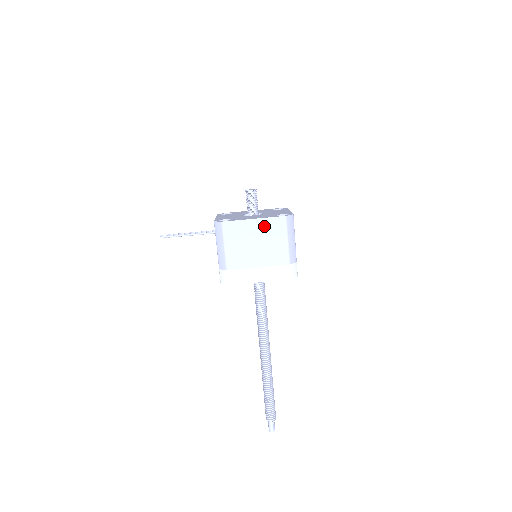
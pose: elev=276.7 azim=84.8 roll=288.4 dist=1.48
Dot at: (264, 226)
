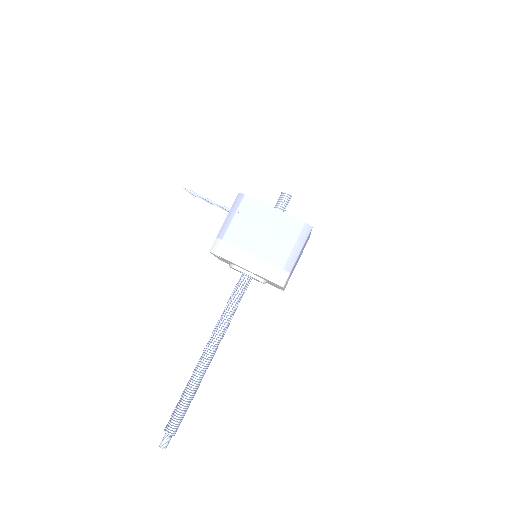
Dot at: (280, 219)
